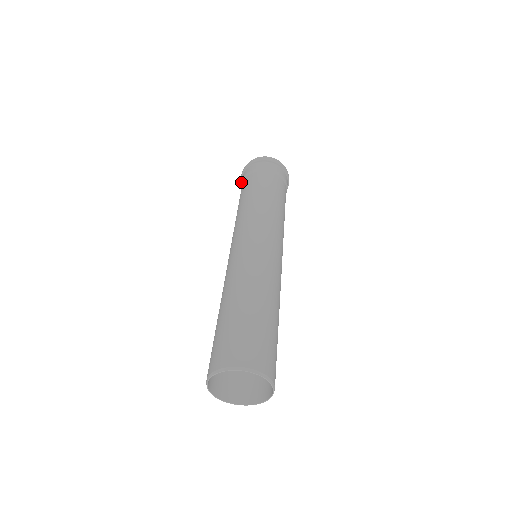
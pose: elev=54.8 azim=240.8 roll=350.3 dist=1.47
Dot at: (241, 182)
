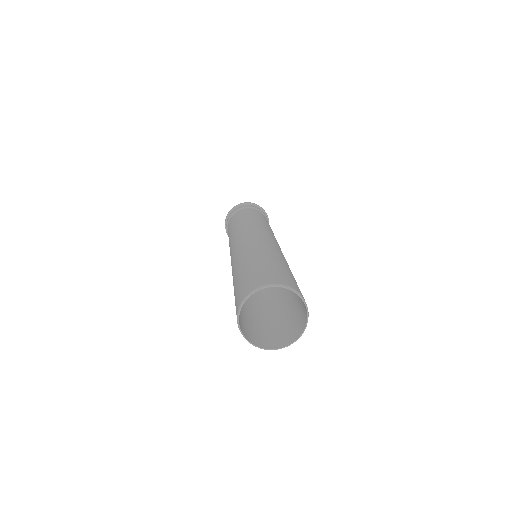
Dot at: (225, 228)
